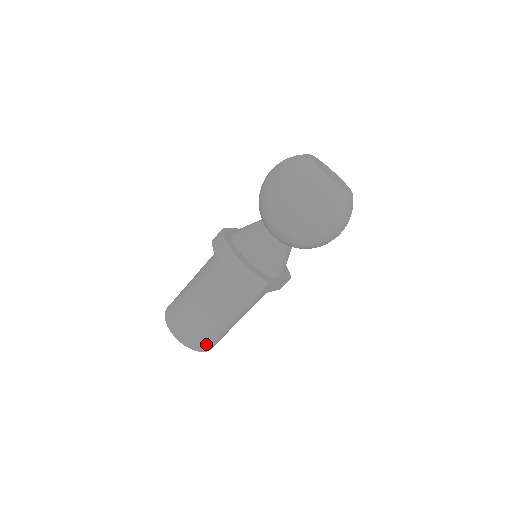
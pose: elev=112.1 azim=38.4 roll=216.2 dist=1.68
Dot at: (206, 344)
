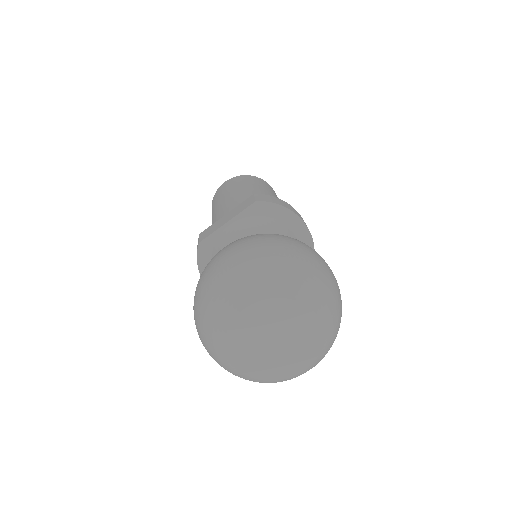
Dot at: occluded
